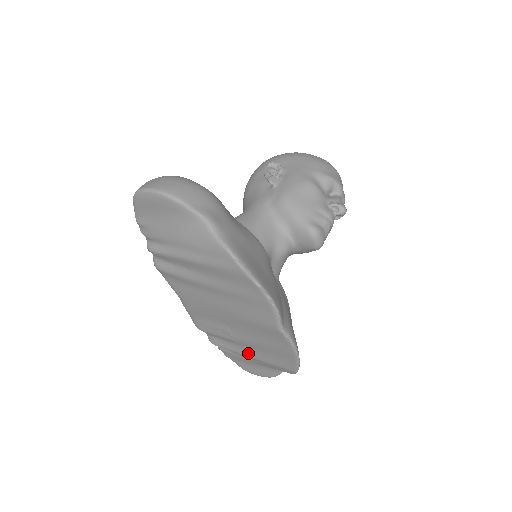
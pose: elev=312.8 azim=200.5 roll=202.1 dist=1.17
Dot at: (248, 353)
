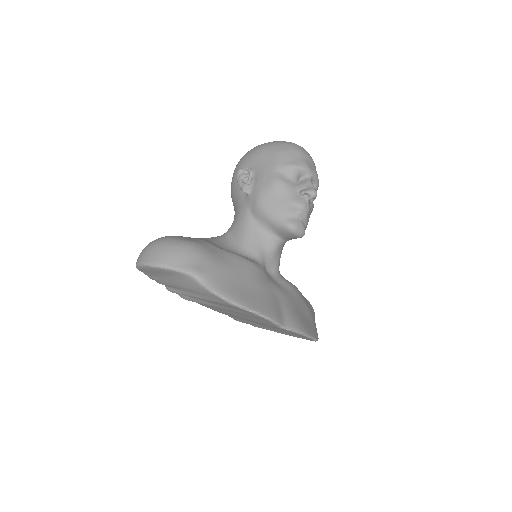
Dot at: (278, 332)
